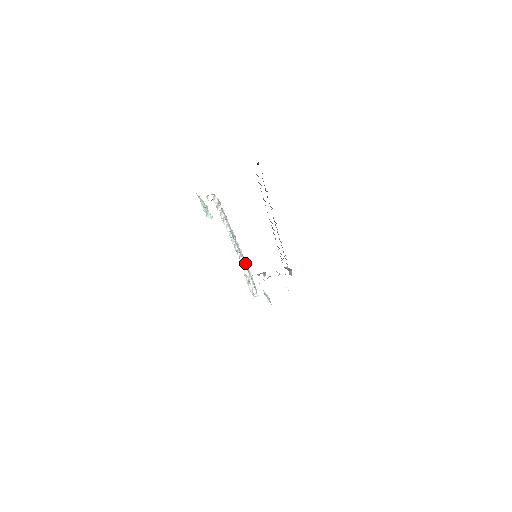
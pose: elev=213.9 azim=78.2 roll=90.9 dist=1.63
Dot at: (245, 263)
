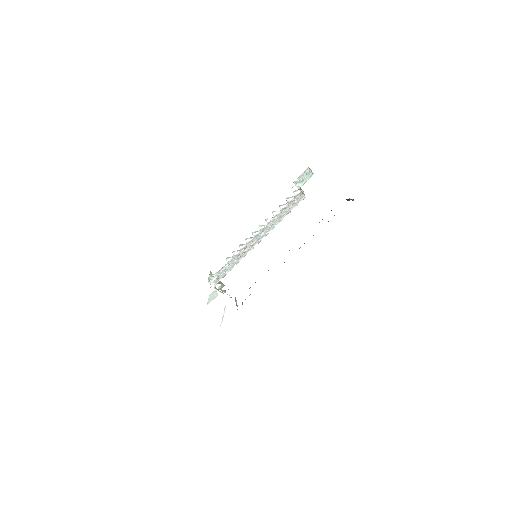
Dot at: occluded
